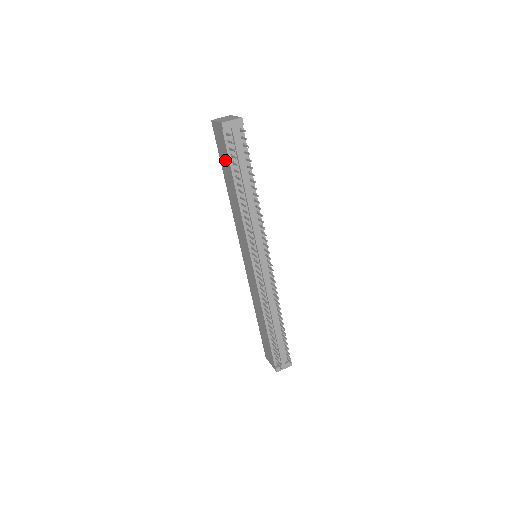
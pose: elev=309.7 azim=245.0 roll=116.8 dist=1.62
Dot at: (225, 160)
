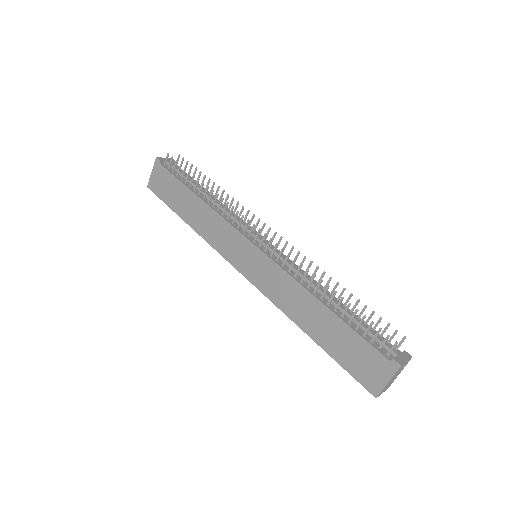
Dot at: (173, 190)
